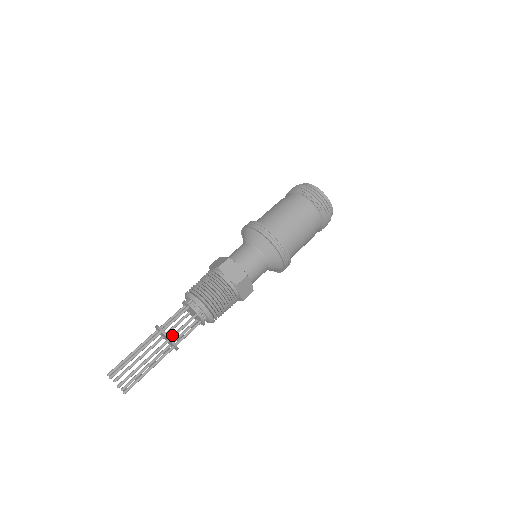
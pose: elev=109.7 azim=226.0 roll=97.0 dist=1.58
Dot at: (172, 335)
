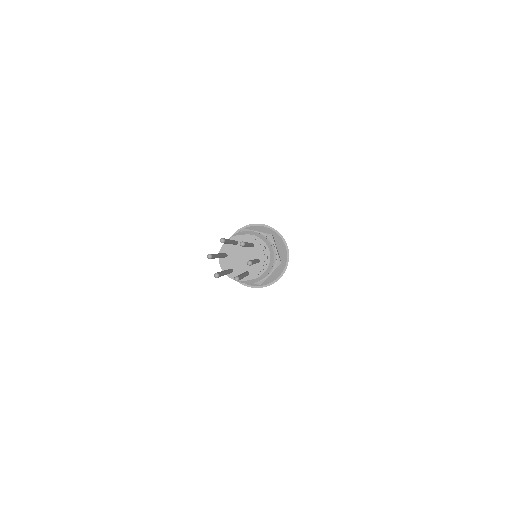
Dot at: occluded
